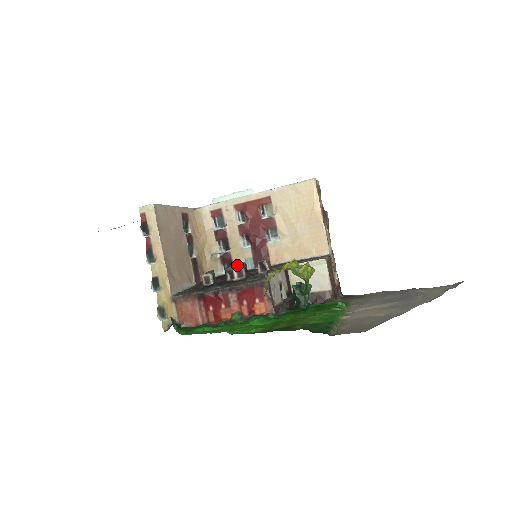
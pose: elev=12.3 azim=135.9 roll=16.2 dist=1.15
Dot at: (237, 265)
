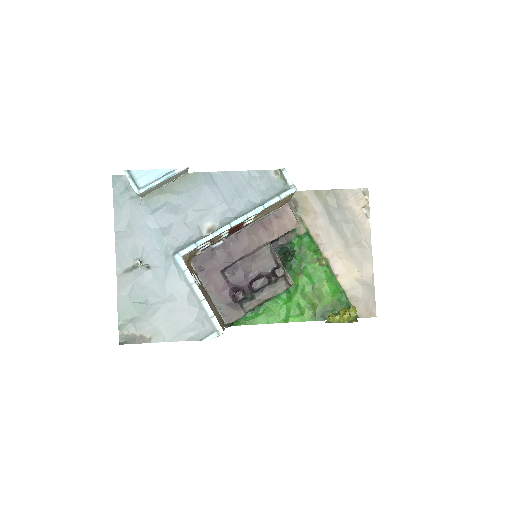
Dot at: (263, 284)
